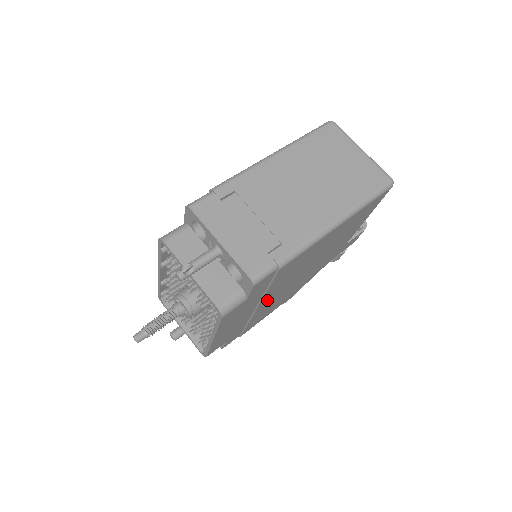
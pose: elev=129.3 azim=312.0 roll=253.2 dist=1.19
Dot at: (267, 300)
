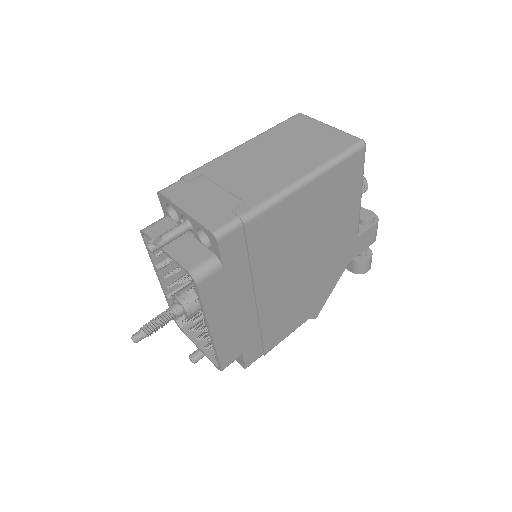
Dot at: (266, 289)
